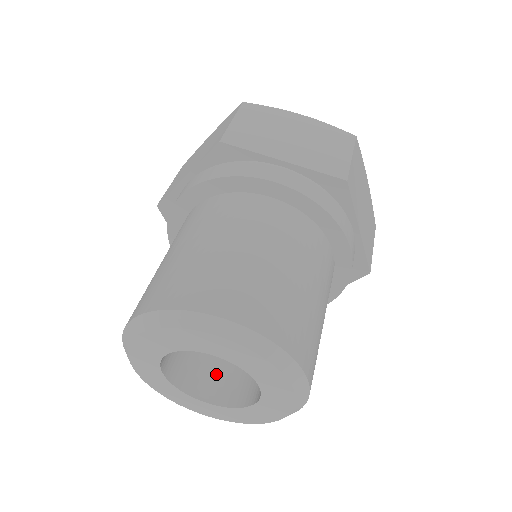
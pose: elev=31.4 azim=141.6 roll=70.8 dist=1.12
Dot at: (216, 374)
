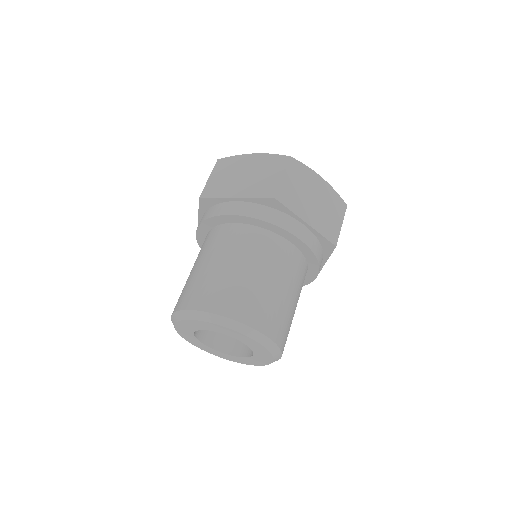
Dot at: occluded
